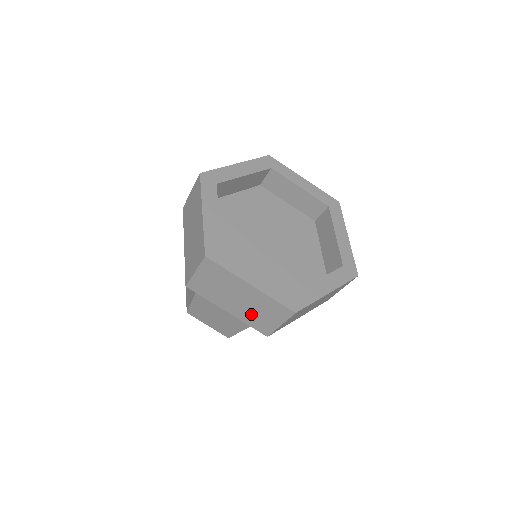
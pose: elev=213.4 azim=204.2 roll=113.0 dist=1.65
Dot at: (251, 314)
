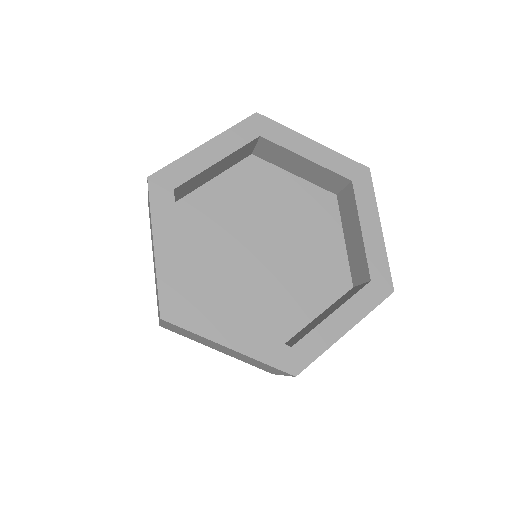
Dot at: occluded
